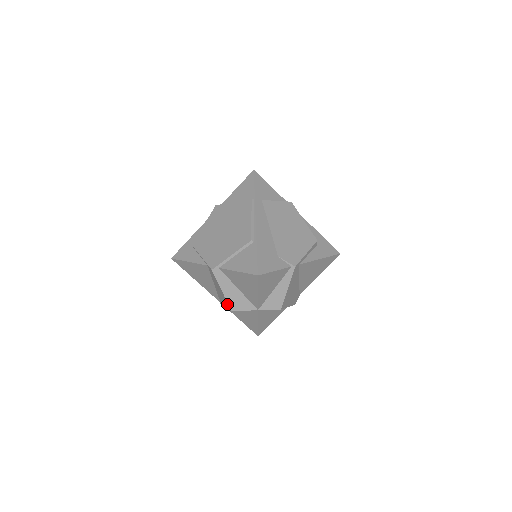
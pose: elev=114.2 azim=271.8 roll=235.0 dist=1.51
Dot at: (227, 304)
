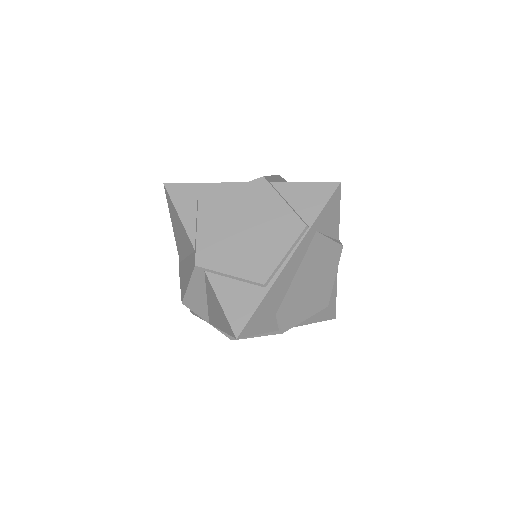
Dot at: (183, 293)
